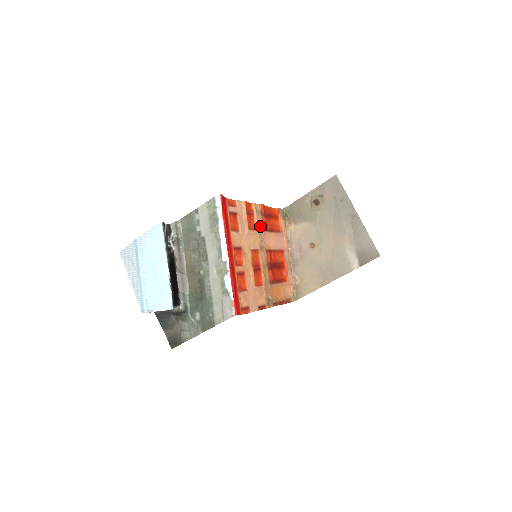
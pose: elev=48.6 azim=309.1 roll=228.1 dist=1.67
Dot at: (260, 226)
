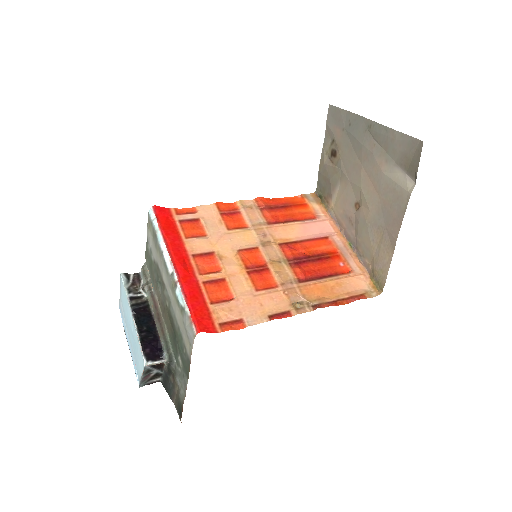
Dot at: (258, 221)
